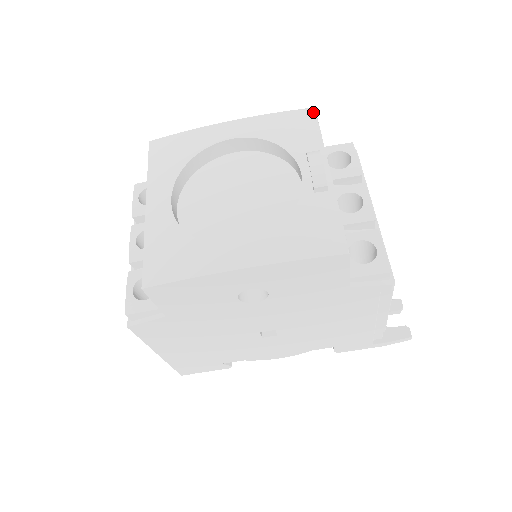
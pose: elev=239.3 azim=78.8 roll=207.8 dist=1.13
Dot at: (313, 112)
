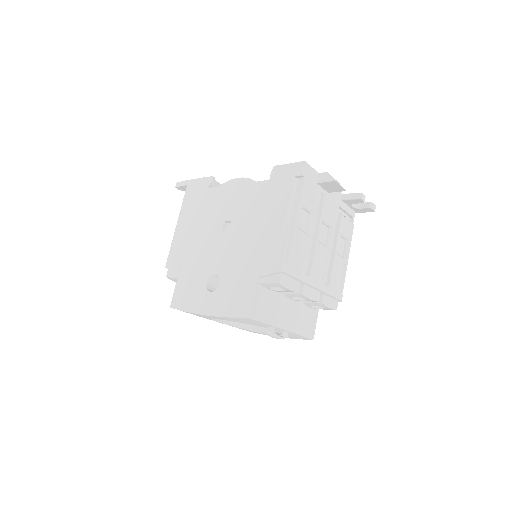
Dot at: (250, 319)
